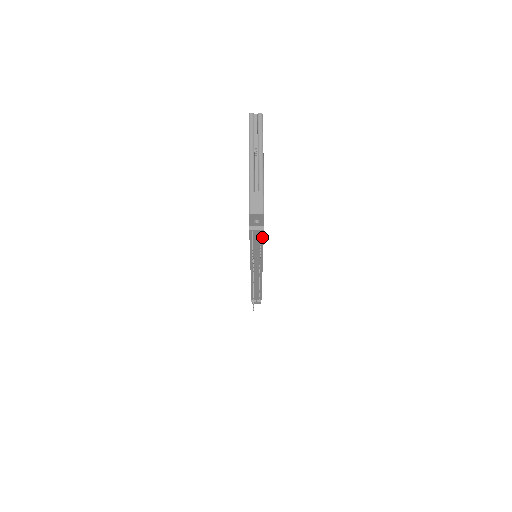
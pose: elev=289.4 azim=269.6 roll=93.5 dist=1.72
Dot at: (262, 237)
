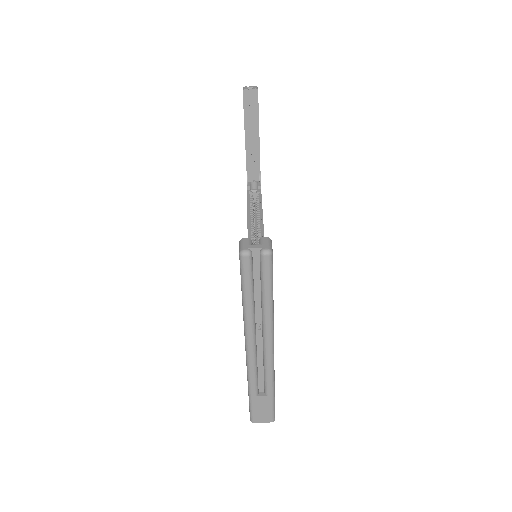
Dot at: occluded
